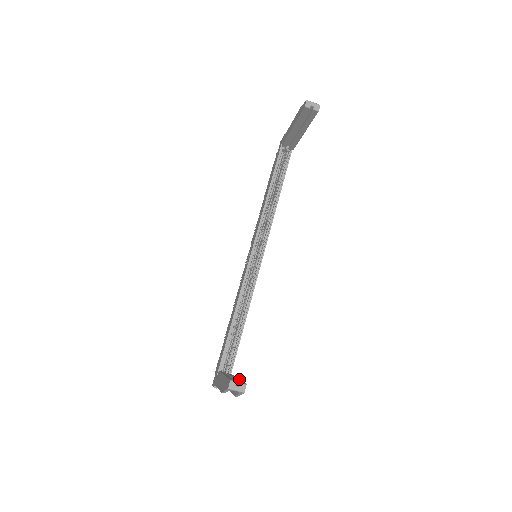
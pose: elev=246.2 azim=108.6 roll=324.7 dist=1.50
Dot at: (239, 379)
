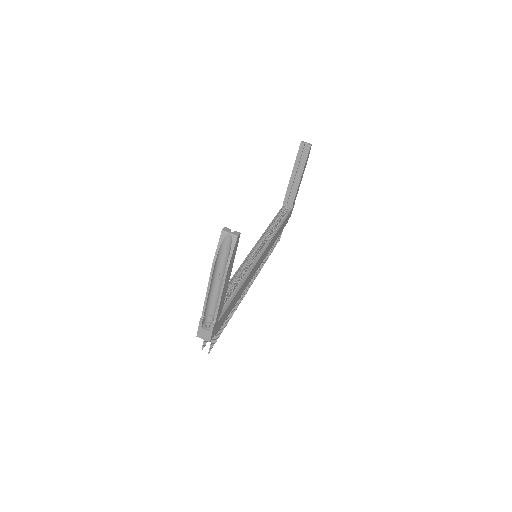
Dot at: (231, 268)
